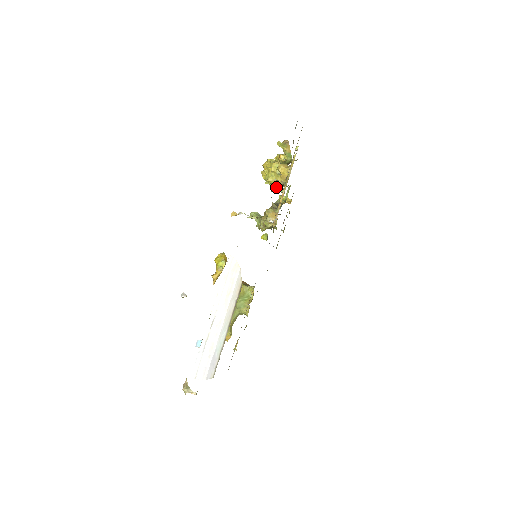
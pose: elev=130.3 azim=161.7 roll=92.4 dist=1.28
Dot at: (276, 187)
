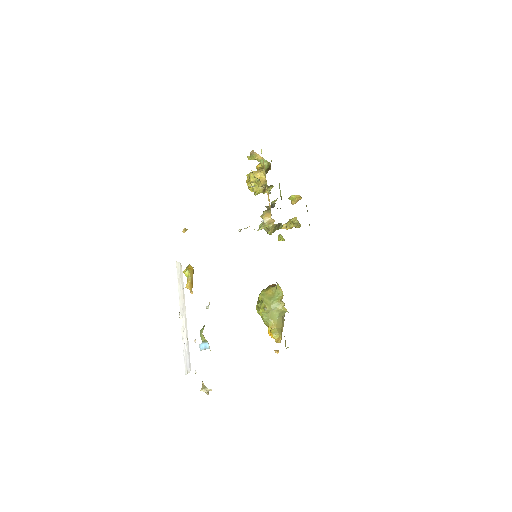
Dot at: (266, 192)
